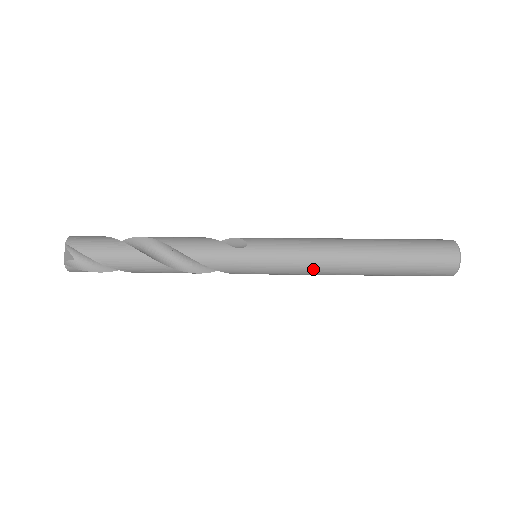
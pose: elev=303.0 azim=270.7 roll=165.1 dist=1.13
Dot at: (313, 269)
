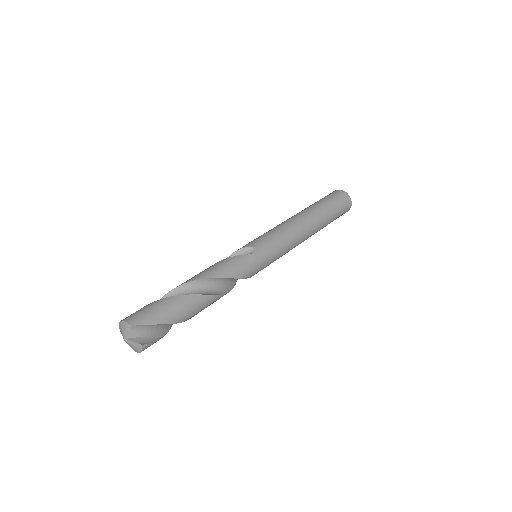
Dot at: (295, 244)
